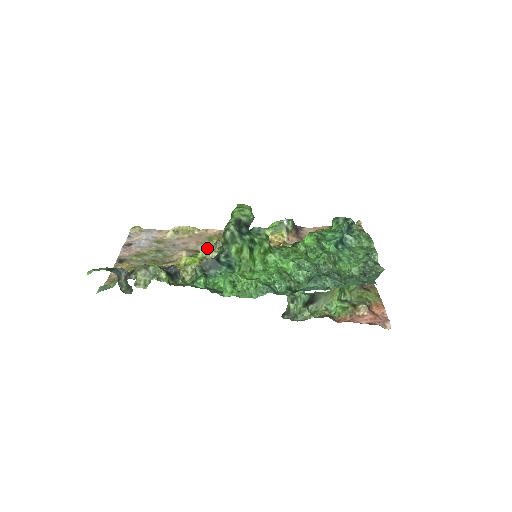
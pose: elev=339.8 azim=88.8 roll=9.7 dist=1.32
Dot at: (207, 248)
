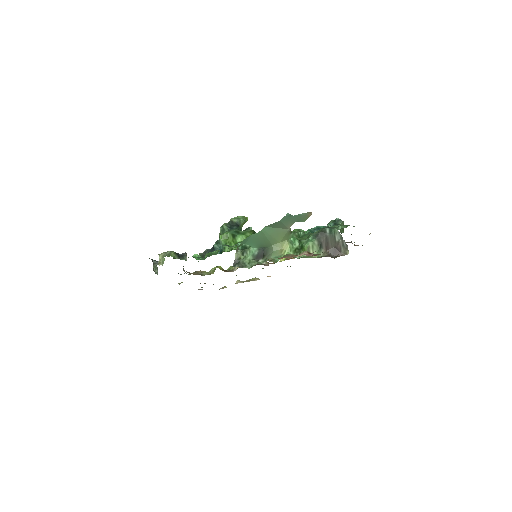
Dot at: occluded
